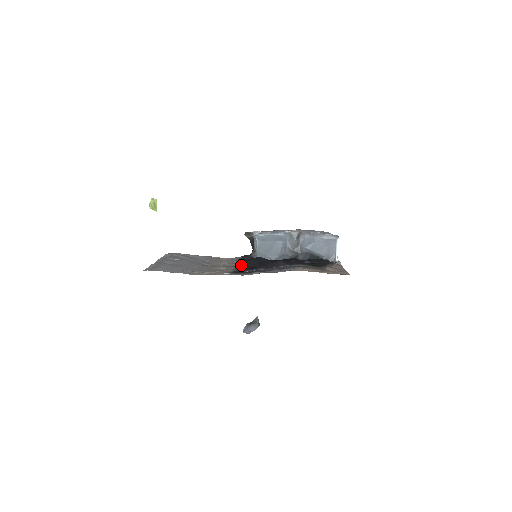
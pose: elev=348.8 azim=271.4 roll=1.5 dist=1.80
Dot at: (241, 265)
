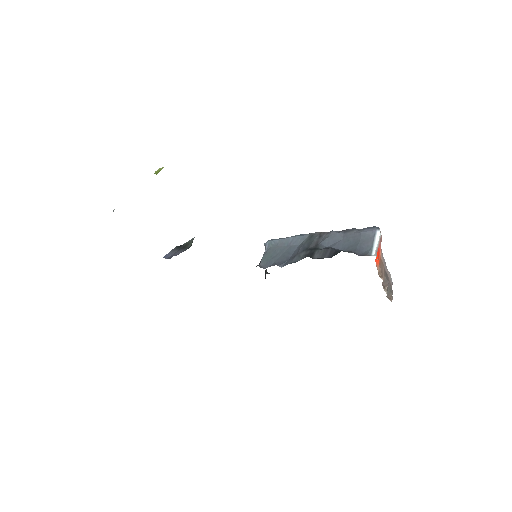
Dot at: occluded
